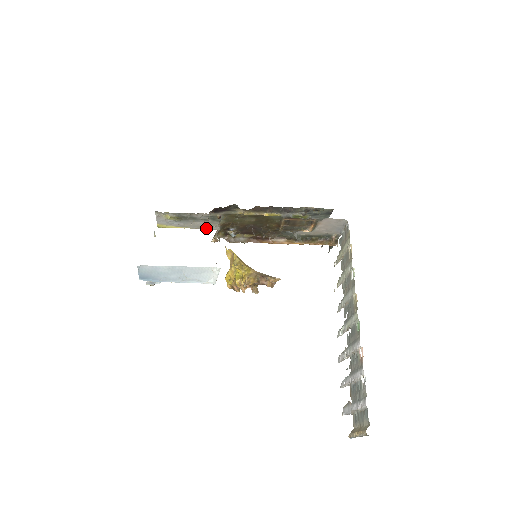
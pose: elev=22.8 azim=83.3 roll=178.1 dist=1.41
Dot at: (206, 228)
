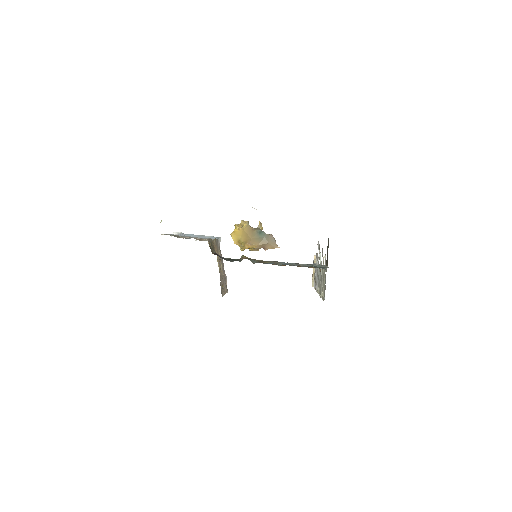
Dot at: occluded
